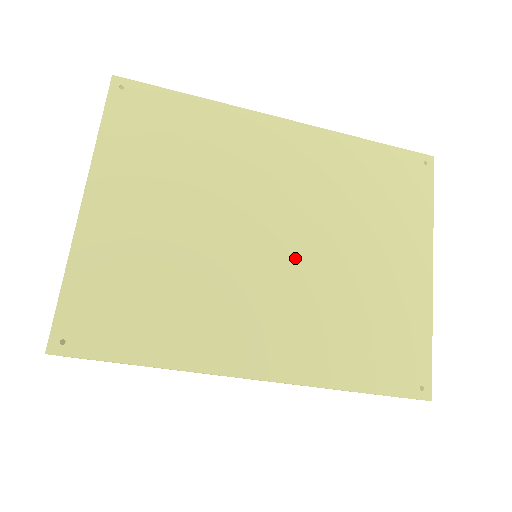
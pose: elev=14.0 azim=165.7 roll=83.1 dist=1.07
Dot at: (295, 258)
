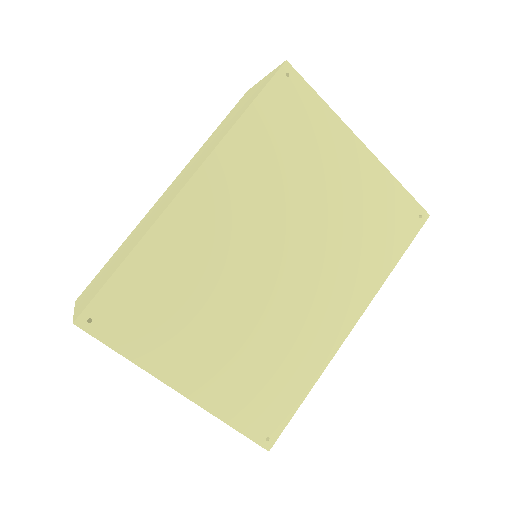
Dot at: (299, 253)
